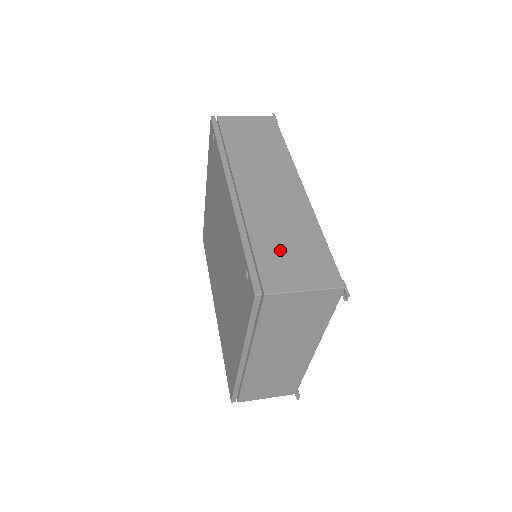
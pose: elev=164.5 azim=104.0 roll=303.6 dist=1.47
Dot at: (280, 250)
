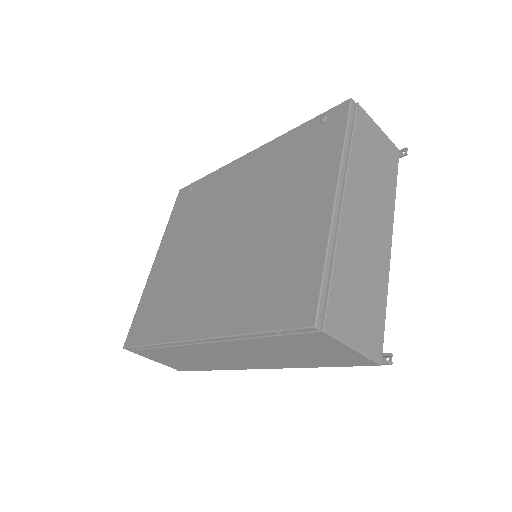
Dot at: occluded
